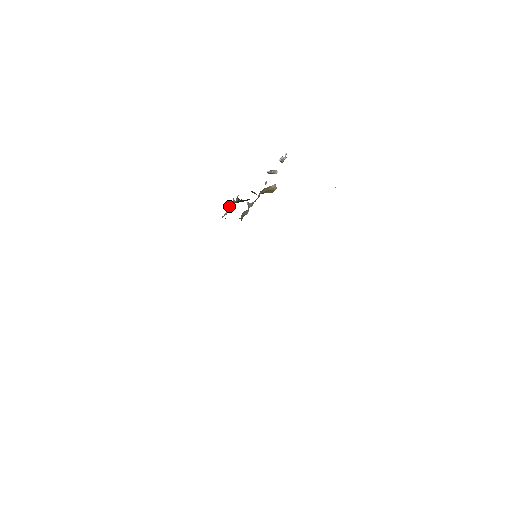
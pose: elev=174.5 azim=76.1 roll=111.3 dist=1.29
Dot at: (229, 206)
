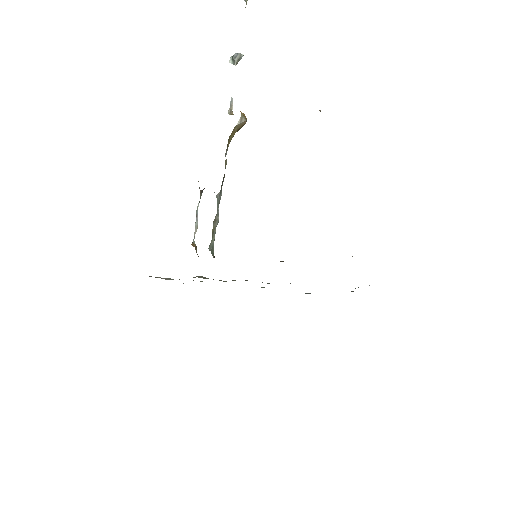
Dot at: occluded
